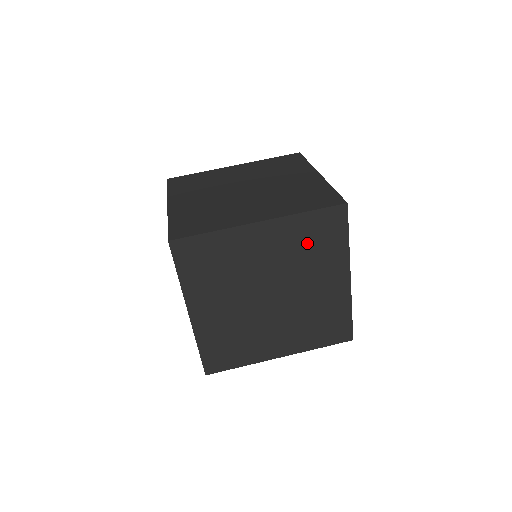
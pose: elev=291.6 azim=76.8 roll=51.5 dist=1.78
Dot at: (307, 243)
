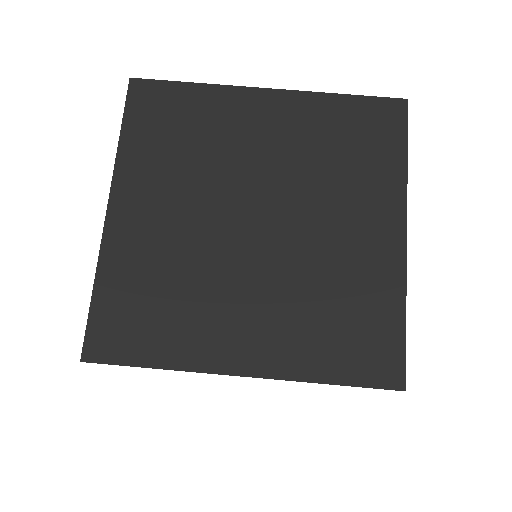
Dot at: occluded
